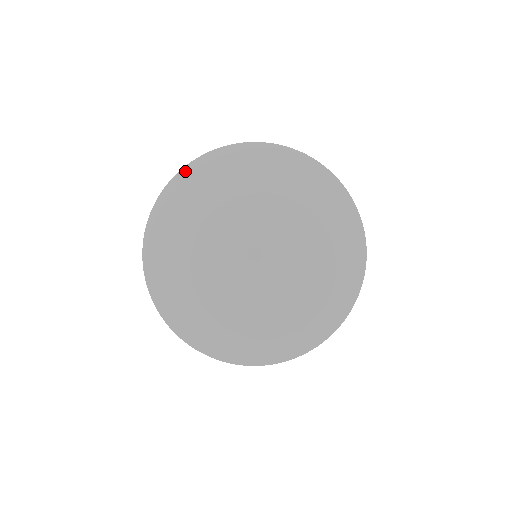
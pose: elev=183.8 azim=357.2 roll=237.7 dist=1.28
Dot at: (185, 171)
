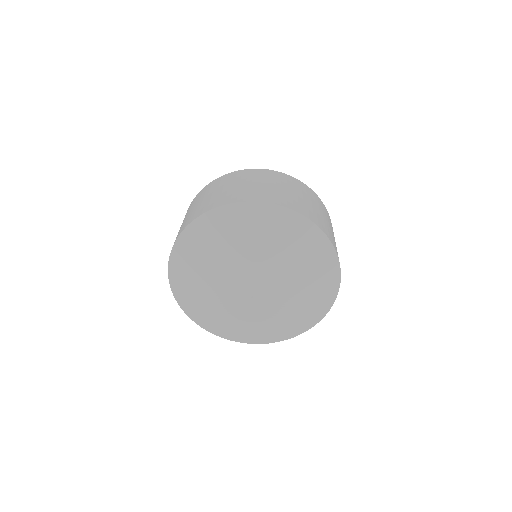
Dot at: (211, 214)
